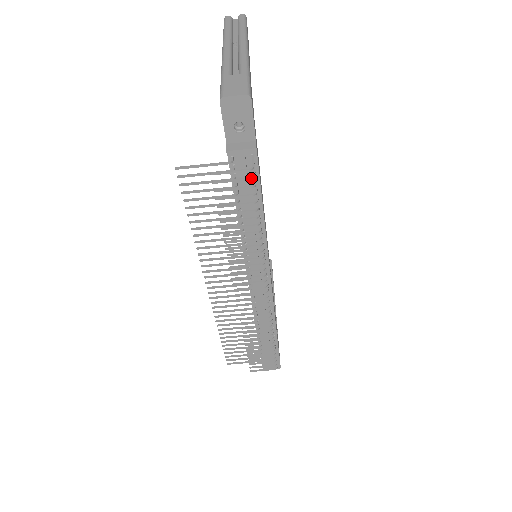
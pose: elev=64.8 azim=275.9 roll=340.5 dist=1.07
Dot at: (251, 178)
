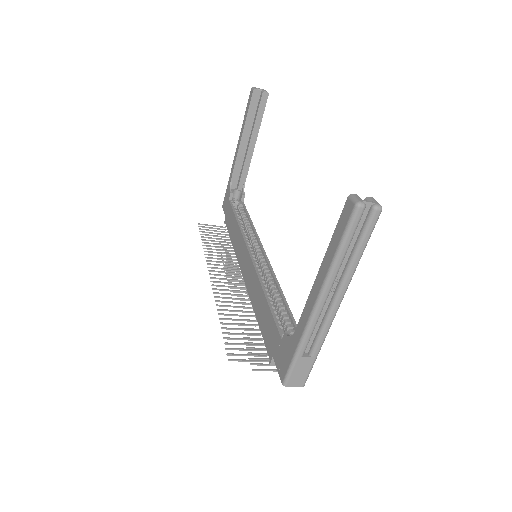
Dot at: occluded
